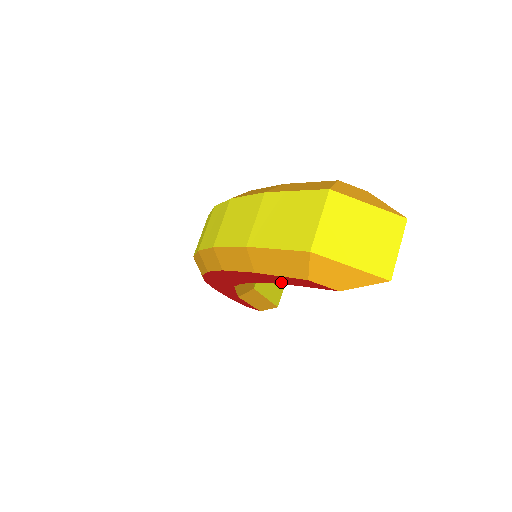
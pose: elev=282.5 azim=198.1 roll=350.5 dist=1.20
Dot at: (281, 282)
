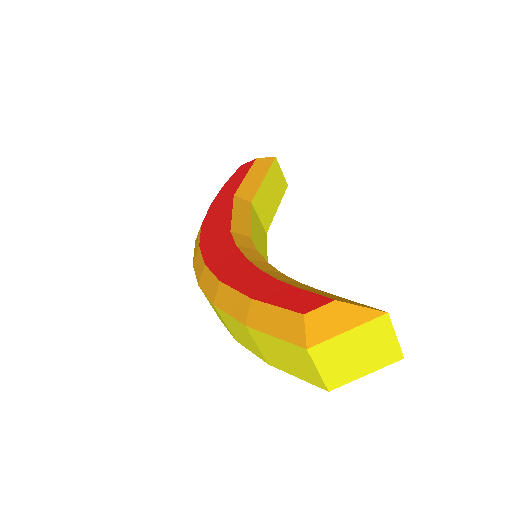
Dot at: occluded
